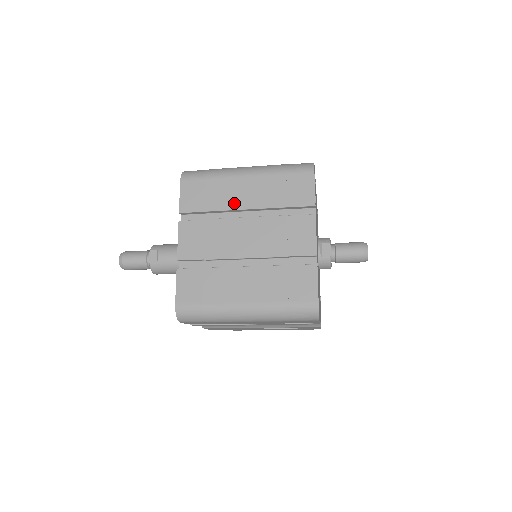
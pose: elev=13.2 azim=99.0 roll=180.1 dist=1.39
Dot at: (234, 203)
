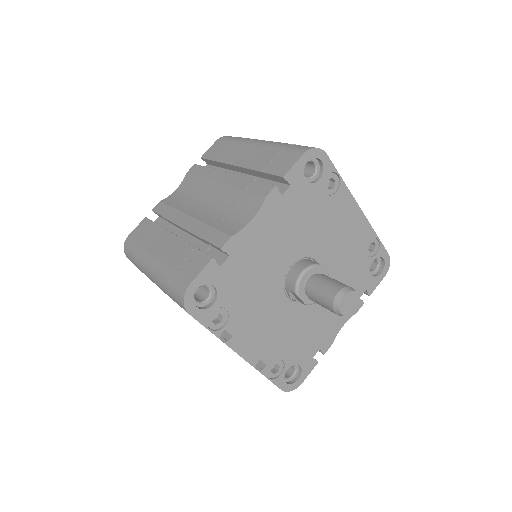
Dot at: occluded
